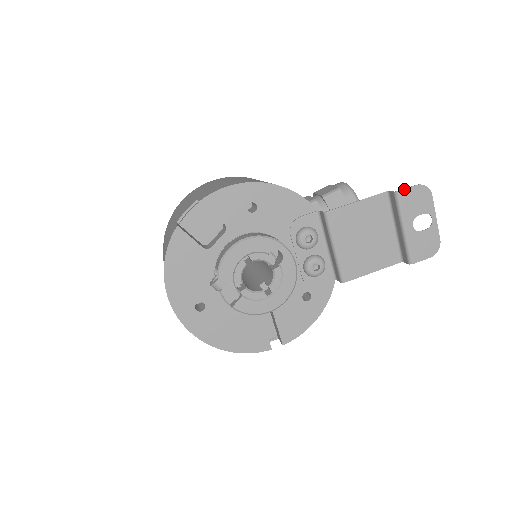
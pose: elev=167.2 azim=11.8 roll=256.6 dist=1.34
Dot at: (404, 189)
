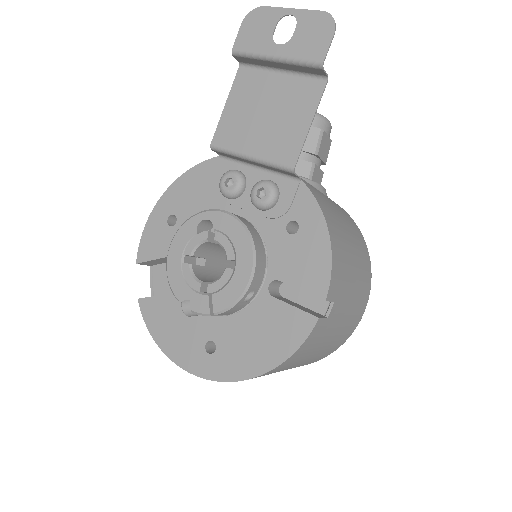
Dot at: (235, 41)
